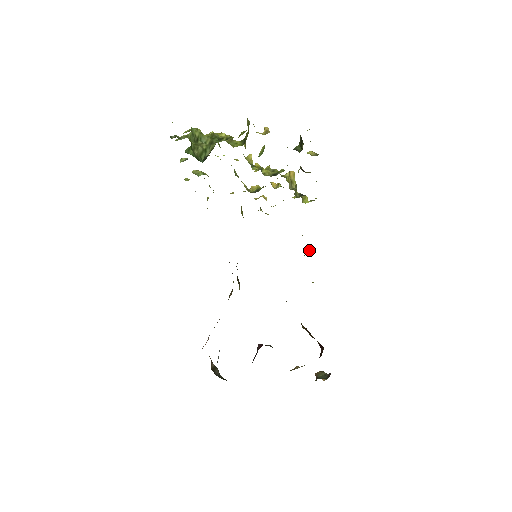
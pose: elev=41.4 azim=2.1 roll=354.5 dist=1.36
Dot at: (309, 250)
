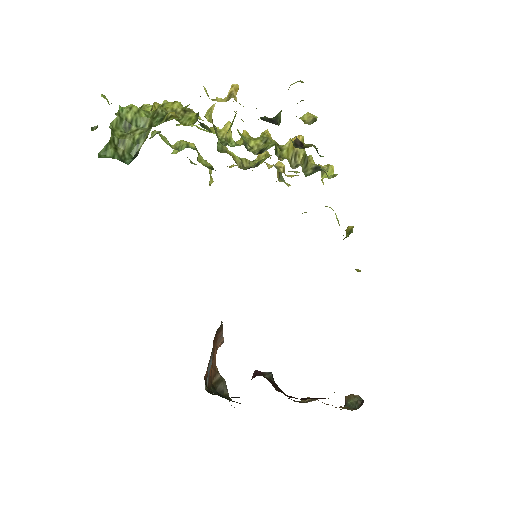
Dot at: (349, 232)
